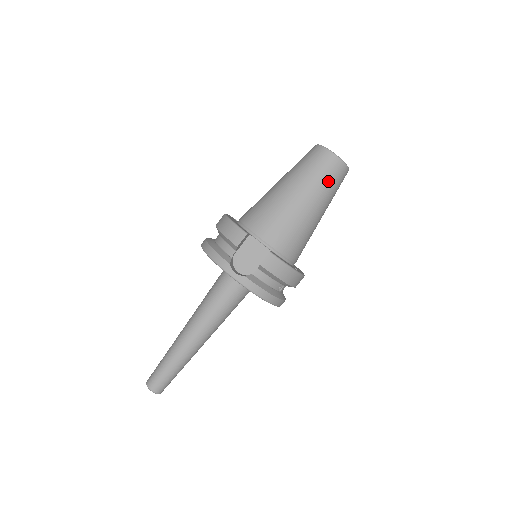
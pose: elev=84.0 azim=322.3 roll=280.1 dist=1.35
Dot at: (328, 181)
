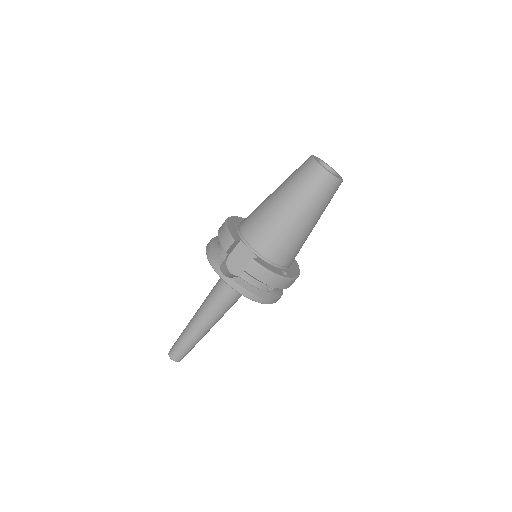
Dot at: (315, 193)
